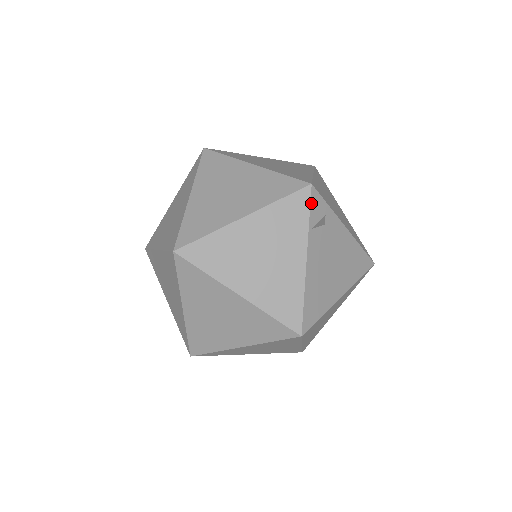
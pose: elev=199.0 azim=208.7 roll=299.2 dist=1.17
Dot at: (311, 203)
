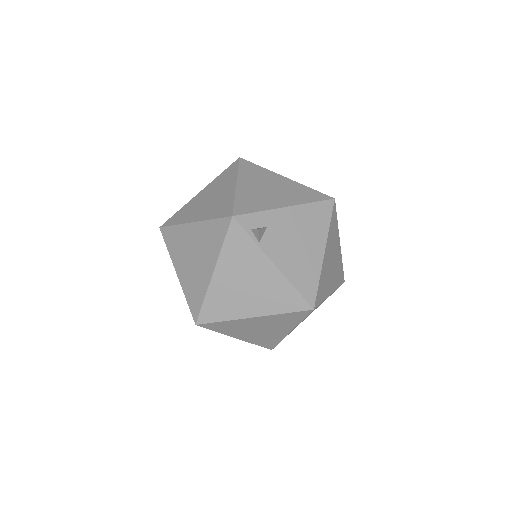
Dot at: (244, 228)
